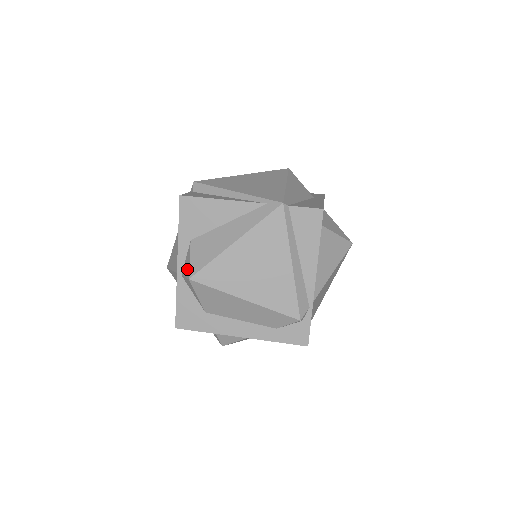
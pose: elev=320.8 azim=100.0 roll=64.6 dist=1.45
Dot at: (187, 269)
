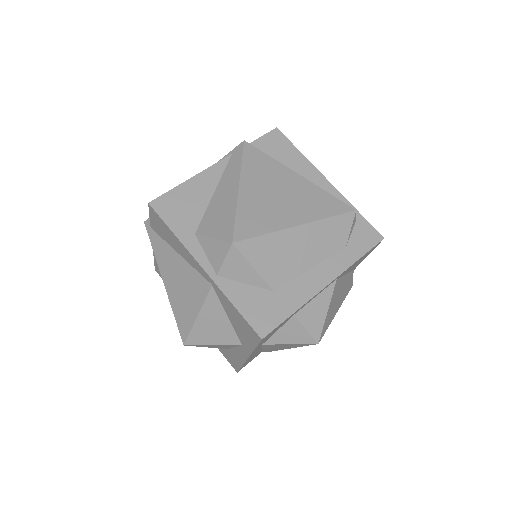
Dot at: (219, 248)
